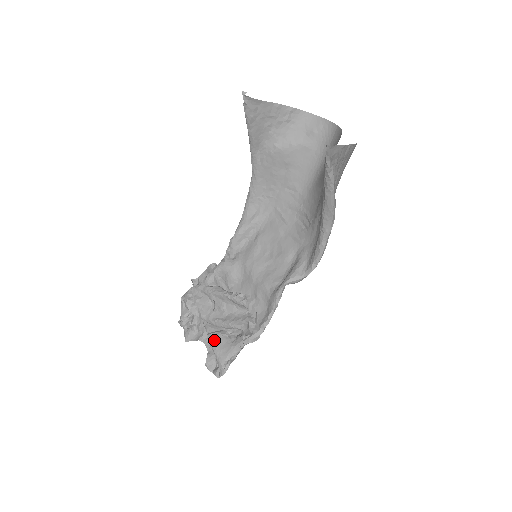
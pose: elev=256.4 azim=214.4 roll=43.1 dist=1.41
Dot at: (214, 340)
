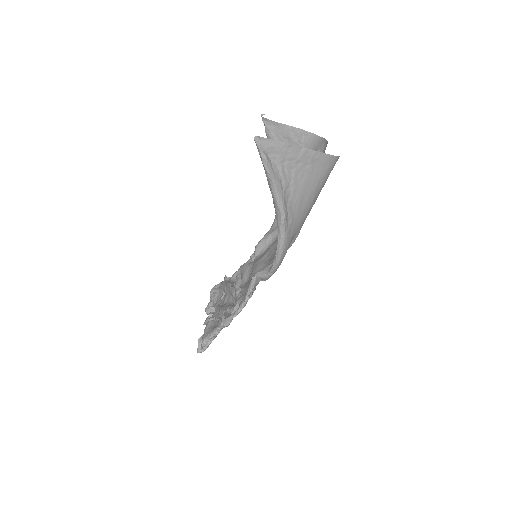
Dot at: (209, 322)
